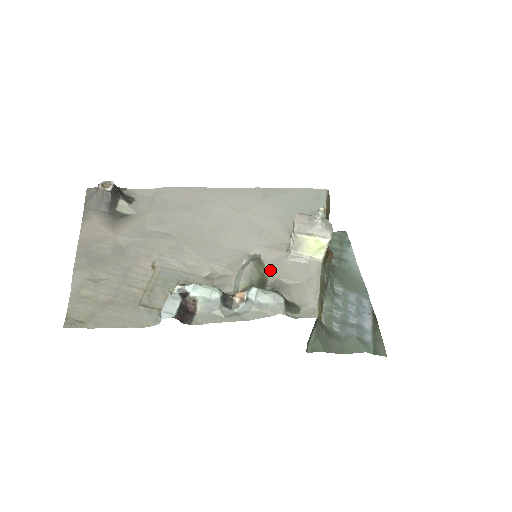
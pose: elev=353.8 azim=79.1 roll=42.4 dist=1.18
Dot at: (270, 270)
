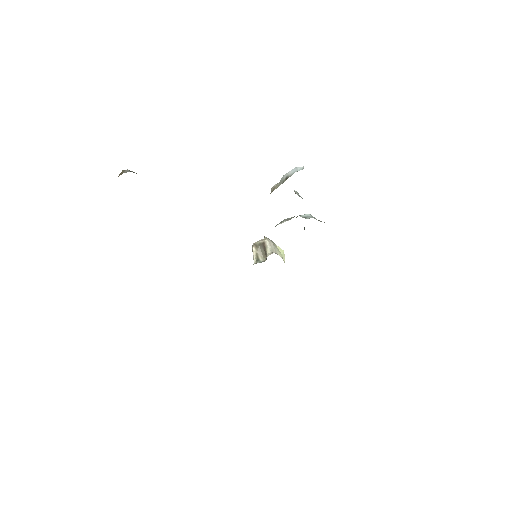
Dot at: occluded
